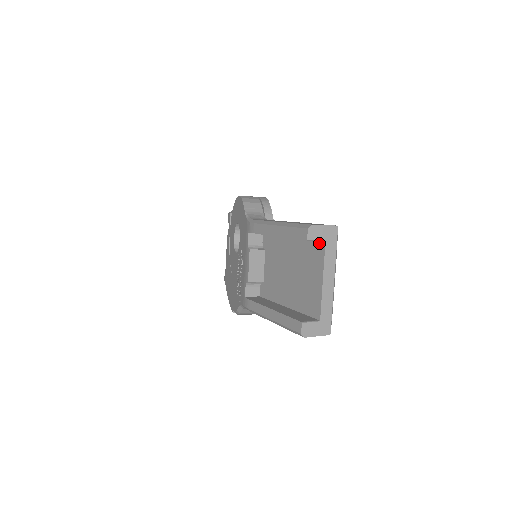
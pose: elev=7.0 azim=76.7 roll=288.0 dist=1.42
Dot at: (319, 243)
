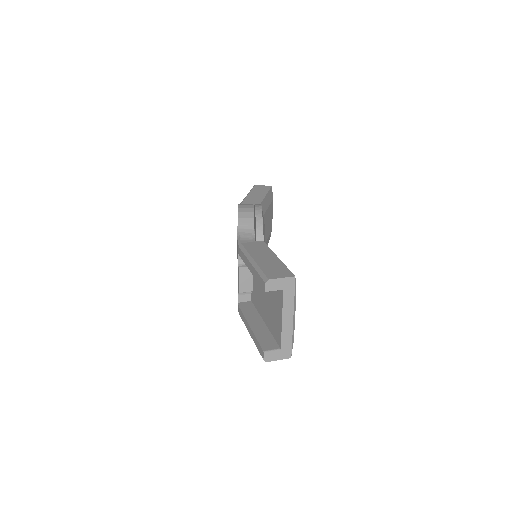
Dot at: occluded
